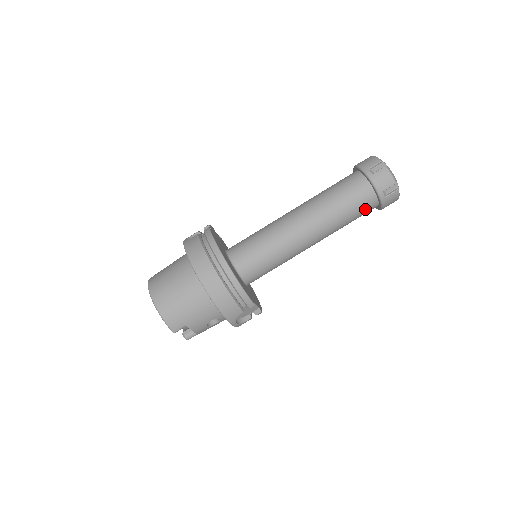
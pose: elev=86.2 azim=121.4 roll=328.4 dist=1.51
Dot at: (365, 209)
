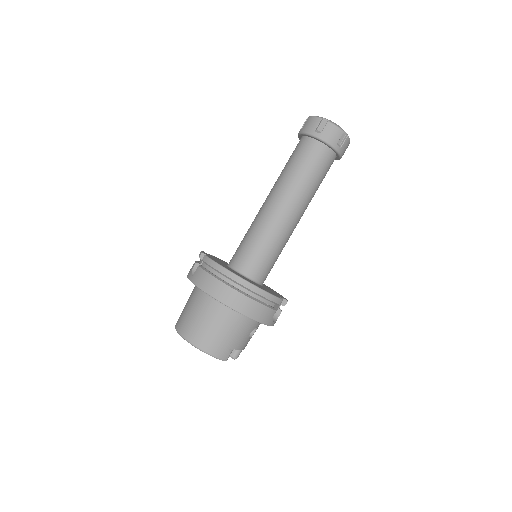
Dot at: (328, 167)
